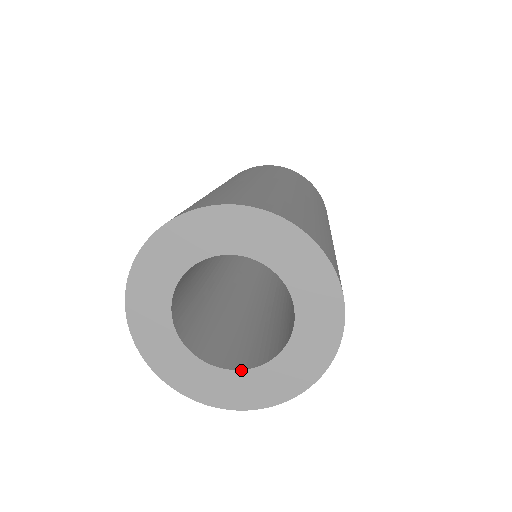
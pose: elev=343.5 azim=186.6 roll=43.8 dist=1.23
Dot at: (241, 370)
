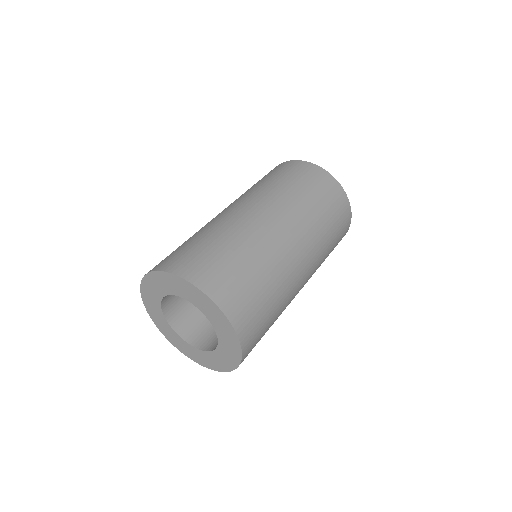
Dot at: (171, 327)
